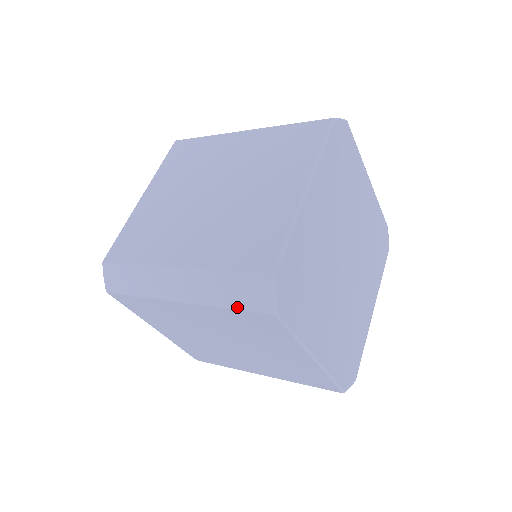
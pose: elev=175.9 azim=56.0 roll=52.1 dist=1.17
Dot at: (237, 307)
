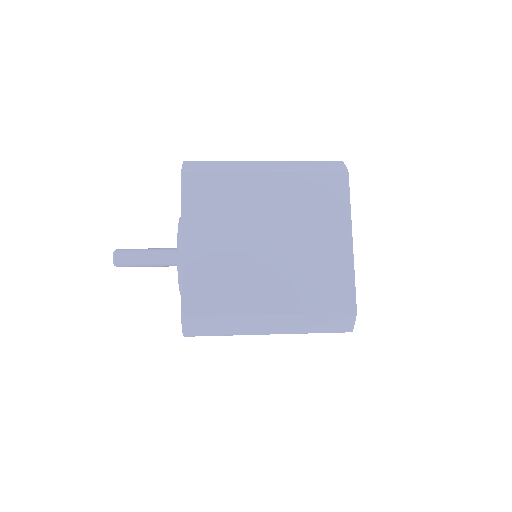
Dot at: (323, 332)
